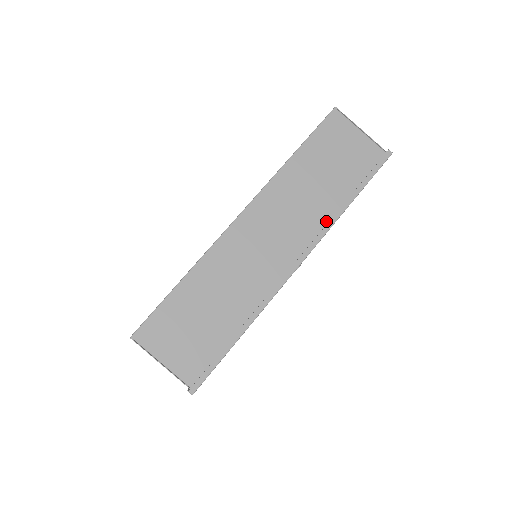
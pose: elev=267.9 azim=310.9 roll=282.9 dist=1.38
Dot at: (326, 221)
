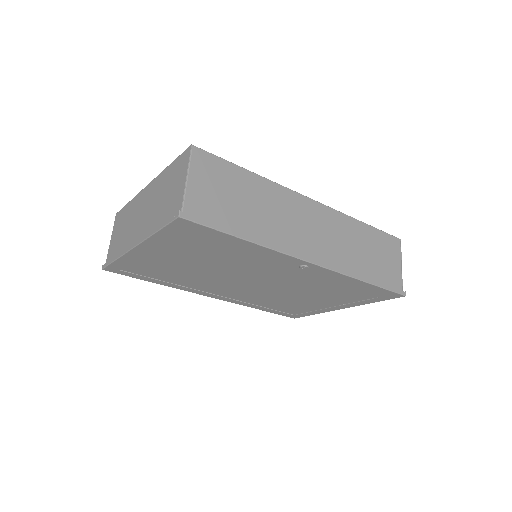
Dot at: (346, 270)
